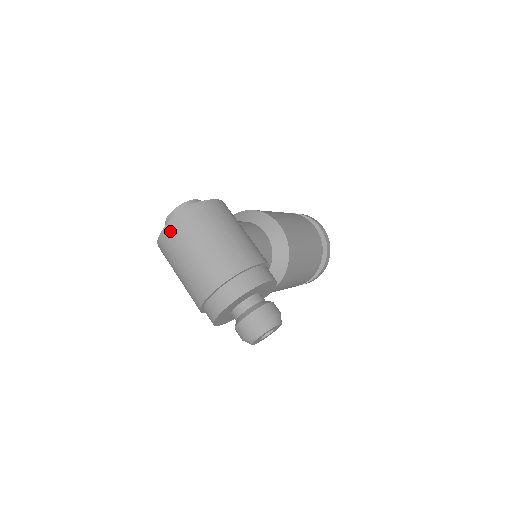
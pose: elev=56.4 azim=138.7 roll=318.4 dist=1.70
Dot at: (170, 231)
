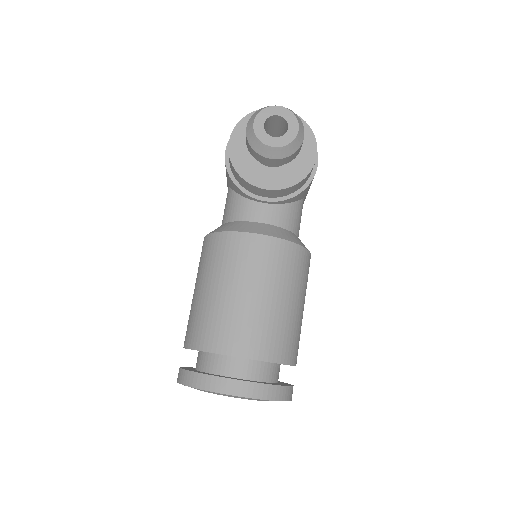
Dot at: occluded
